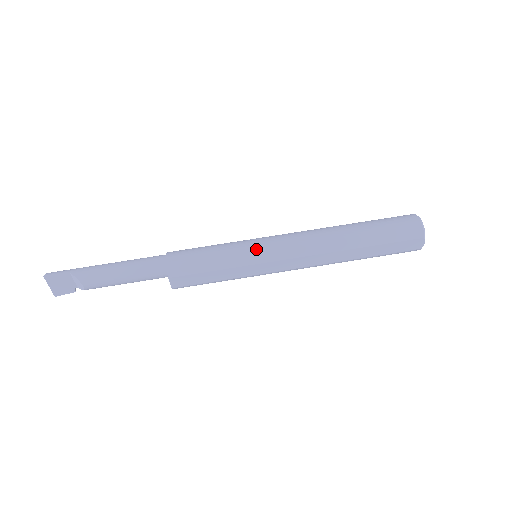
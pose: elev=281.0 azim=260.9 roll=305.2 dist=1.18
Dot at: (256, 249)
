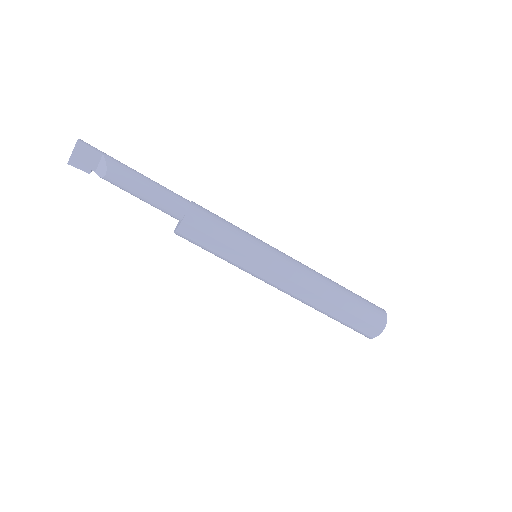
Dot at: (264, 250)
